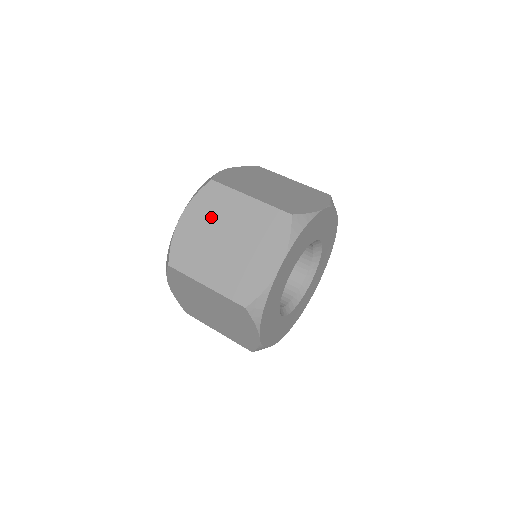
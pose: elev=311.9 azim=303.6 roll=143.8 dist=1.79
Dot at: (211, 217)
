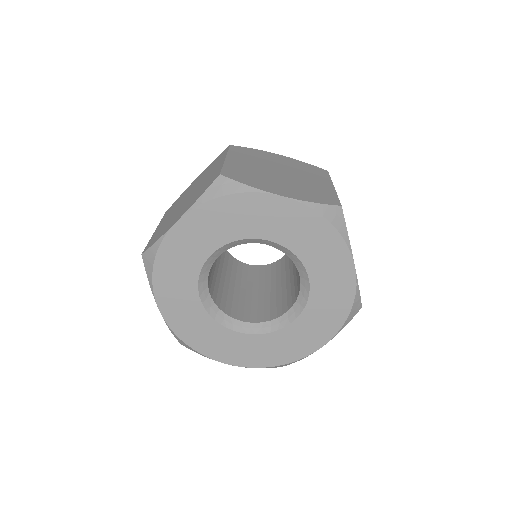
Dot at: (295, 167)
